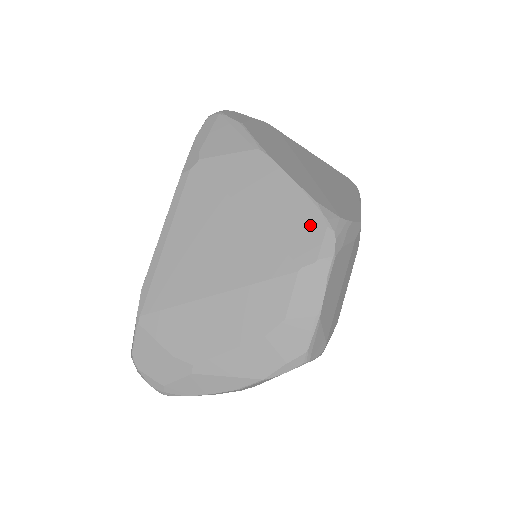
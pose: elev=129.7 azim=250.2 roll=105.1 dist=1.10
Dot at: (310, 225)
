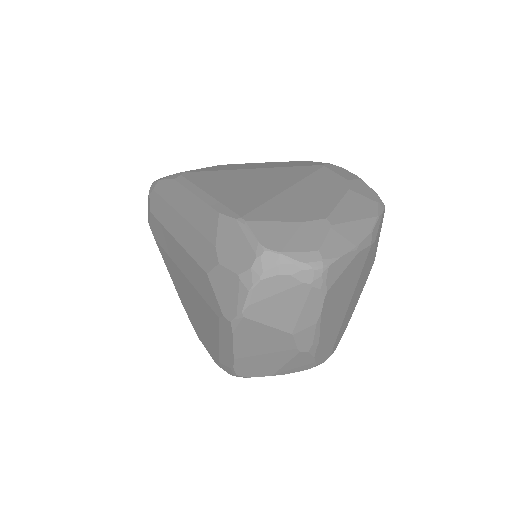
Dot at: (300, 162)
